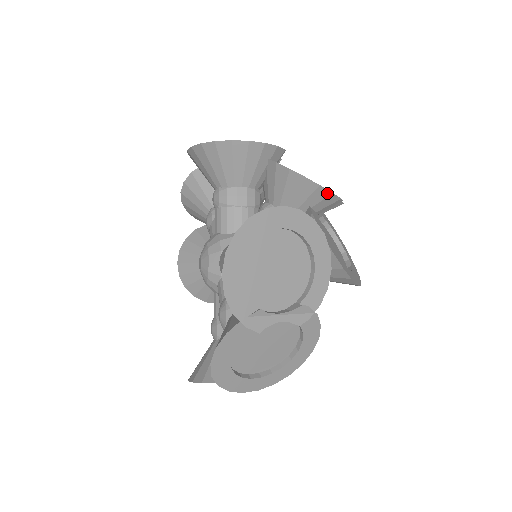
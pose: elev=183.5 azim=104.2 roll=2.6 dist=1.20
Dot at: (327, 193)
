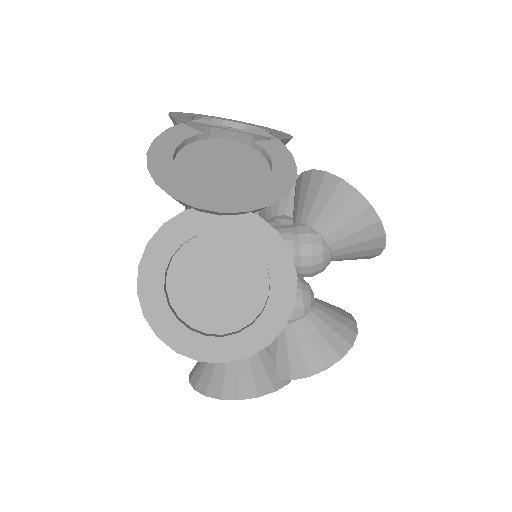
Dot at: occluded
